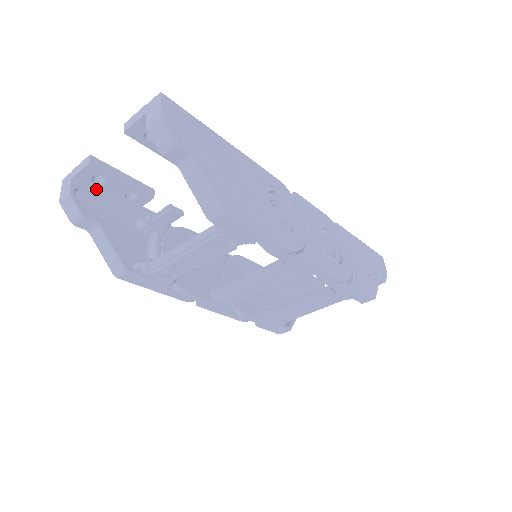
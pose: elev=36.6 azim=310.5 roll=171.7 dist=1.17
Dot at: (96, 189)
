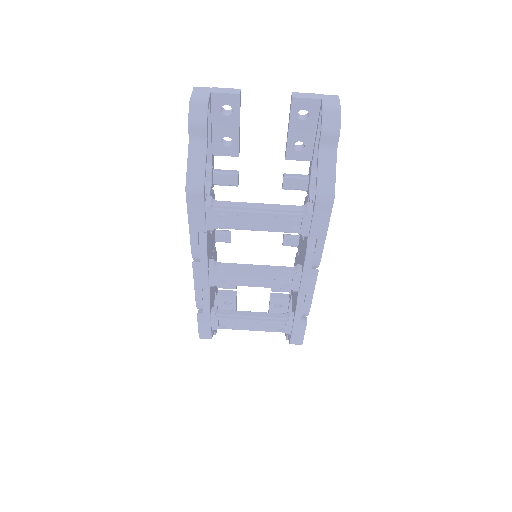
Dot at: (214, 115)
